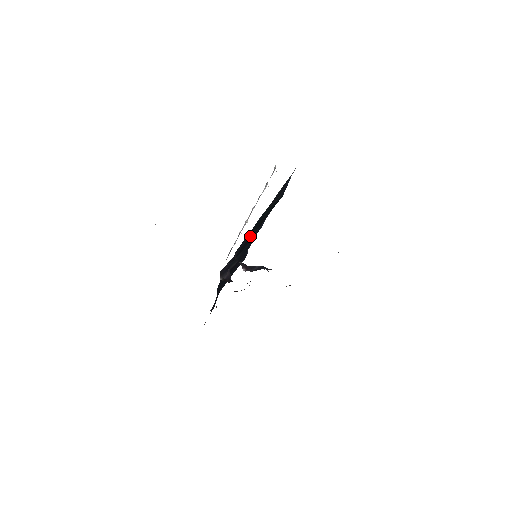
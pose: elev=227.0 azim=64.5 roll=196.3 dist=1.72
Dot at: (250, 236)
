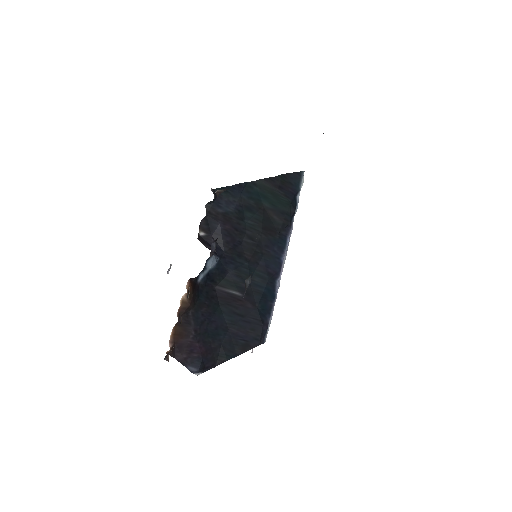
Dot at: (250, 231)
